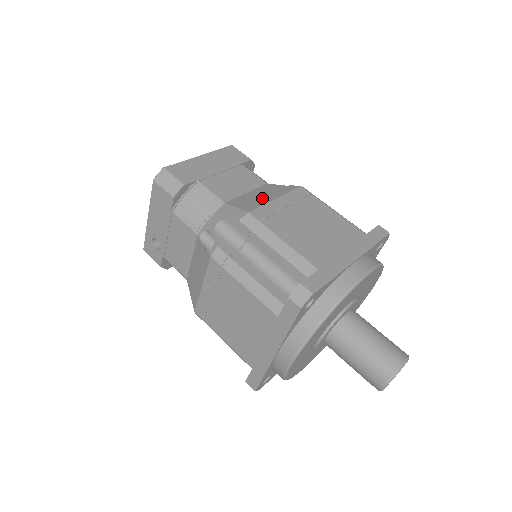
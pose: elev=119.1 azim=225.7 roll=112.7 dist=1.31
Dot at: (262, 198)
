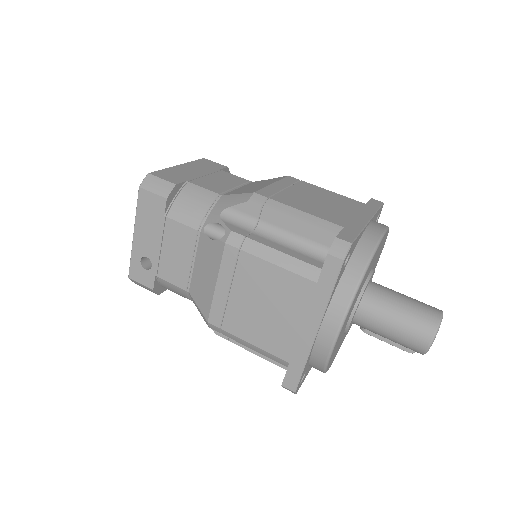
Dot at: (258, 186)
